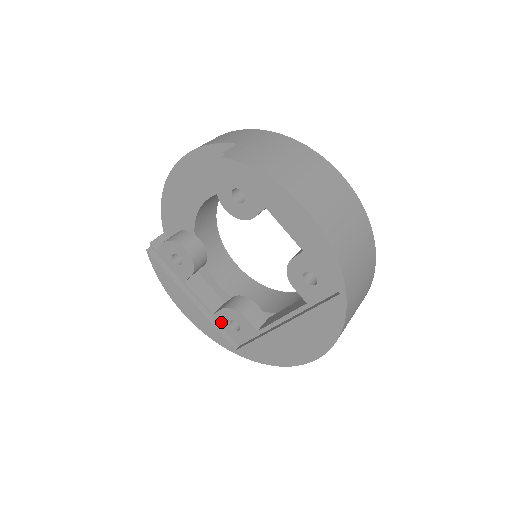
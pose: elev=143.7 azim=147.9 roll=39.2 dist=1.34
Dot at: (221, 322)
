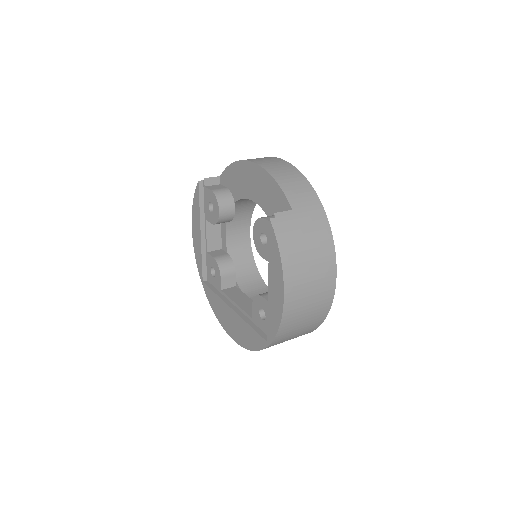
Dot at: (208, 260)
